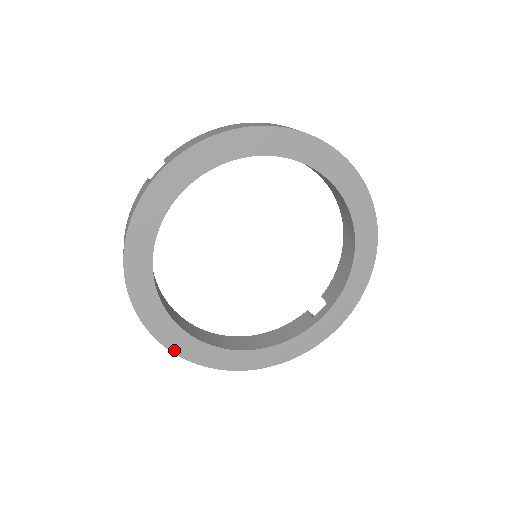
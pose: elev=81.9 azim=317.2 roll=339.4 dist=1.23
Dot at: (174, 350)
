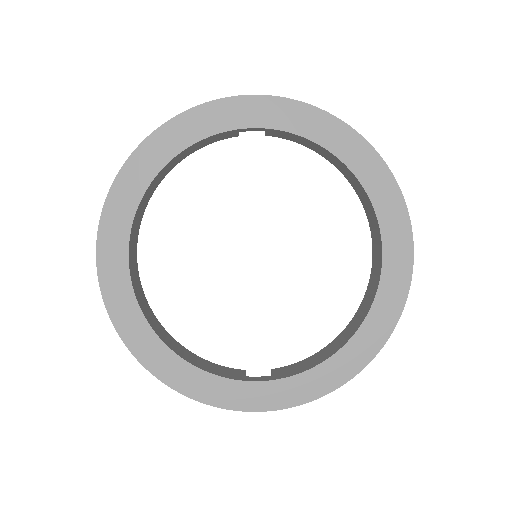
Dot at: (100, 260)
